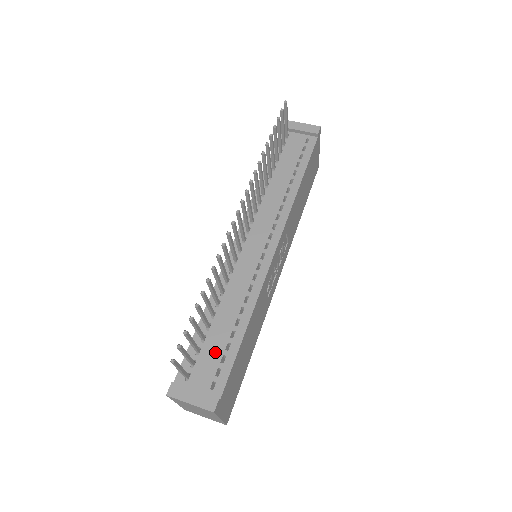
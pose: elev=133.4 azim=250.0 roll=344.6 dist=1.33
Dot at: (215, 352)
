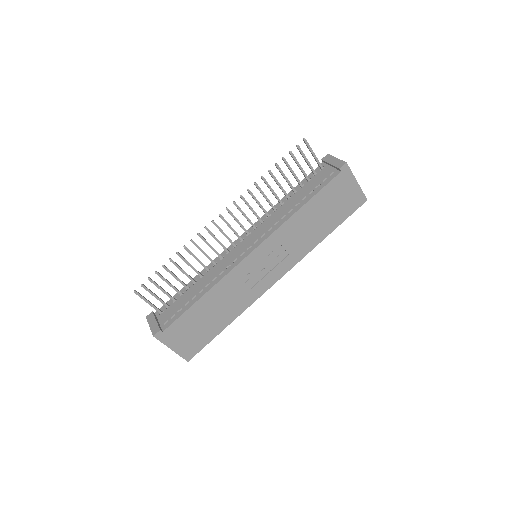
Dot at: (180, 304)
